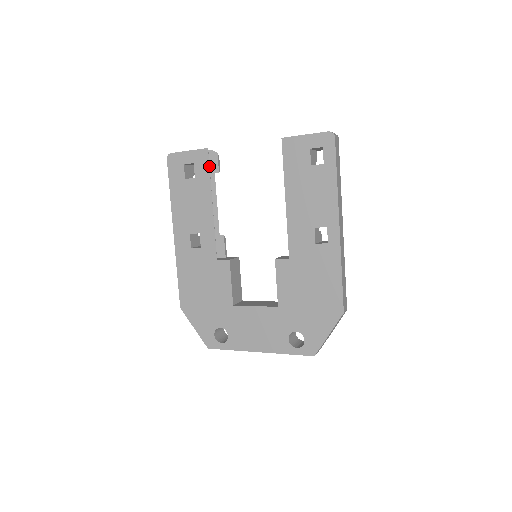
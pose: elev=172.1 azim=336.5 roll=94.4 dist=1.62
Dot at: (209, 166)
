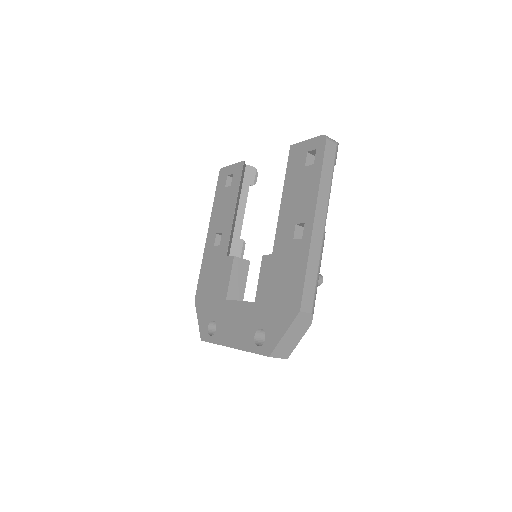
Dot at: (241, 175)
